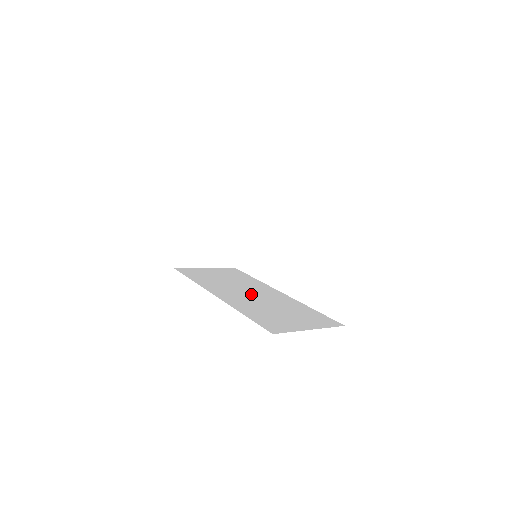
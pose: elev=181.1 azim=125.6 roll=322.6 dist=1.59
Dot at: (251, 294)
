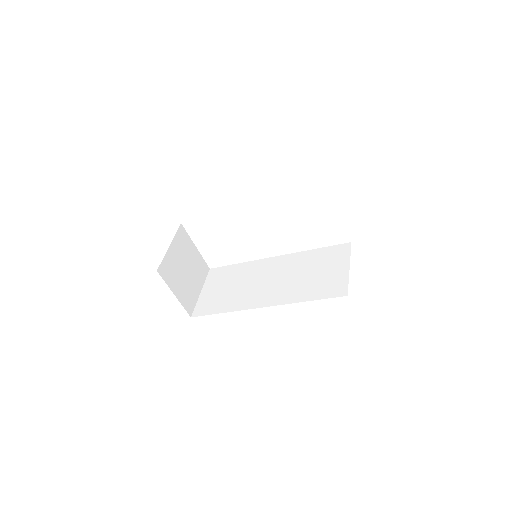
Dot at: (271, 280)
